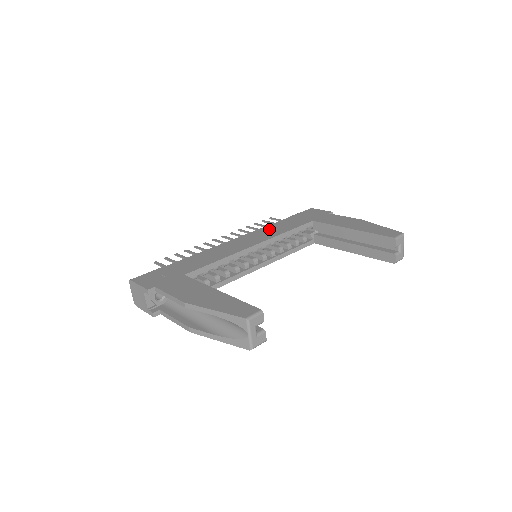
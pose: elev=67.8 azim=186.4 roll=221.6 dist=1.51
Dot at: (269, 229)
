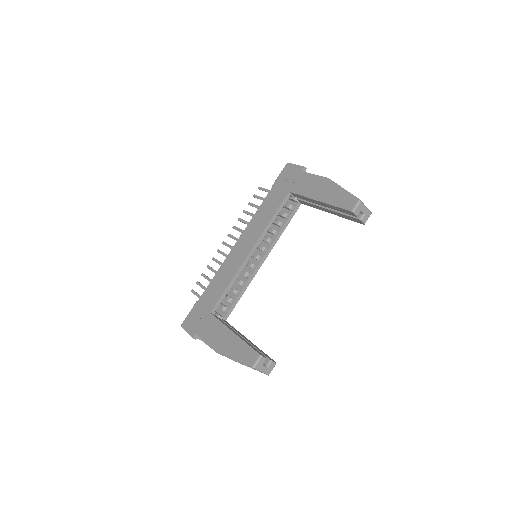
Dot at: (257, 219)
